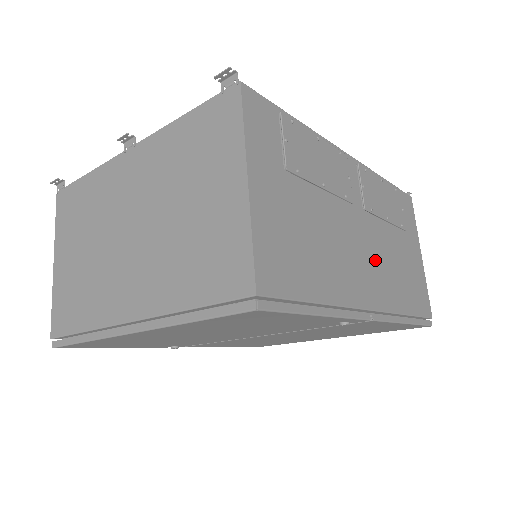
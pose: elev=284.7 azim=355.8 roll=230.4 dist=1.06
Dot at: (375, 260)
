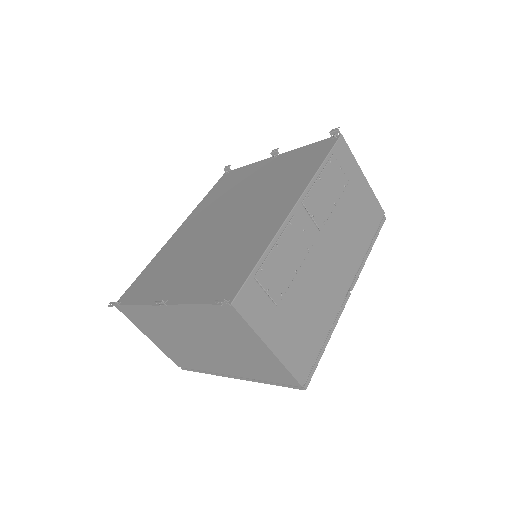
Dot at: (339, 251)
